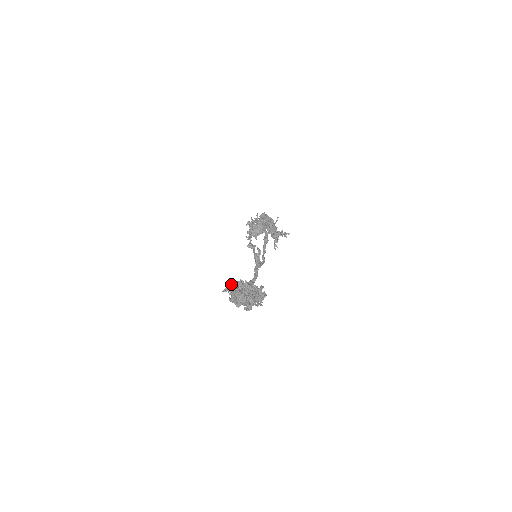
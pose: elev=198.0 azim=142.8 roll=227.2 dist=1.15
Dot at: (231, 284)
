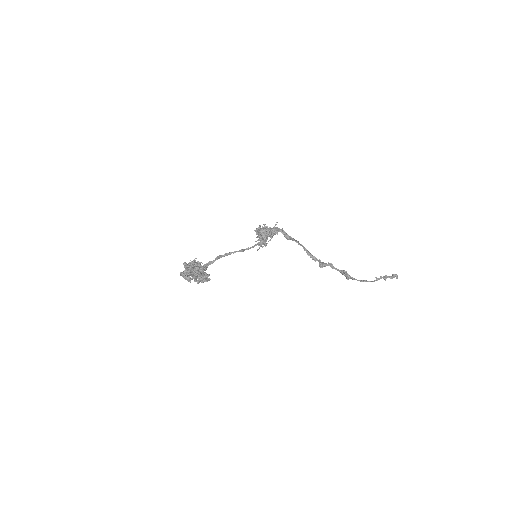
Dot at: occluded
